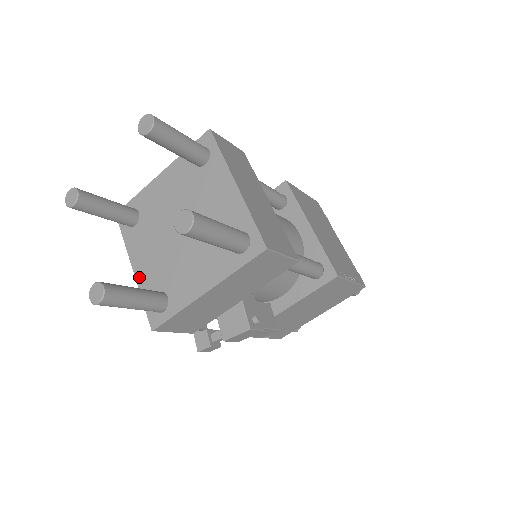
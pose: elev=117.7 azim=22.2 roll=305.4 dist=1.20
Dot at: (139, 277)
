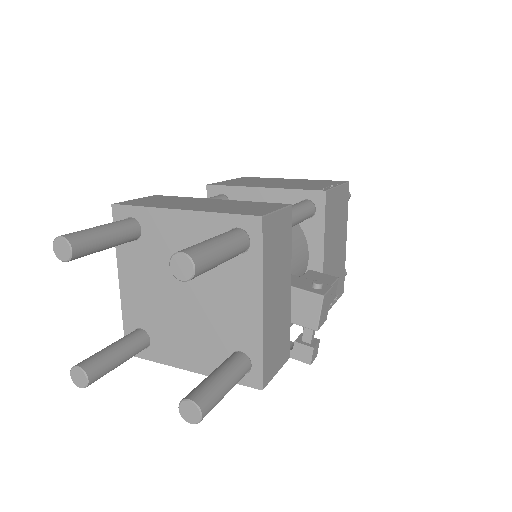
Dot at: (202, 369)
